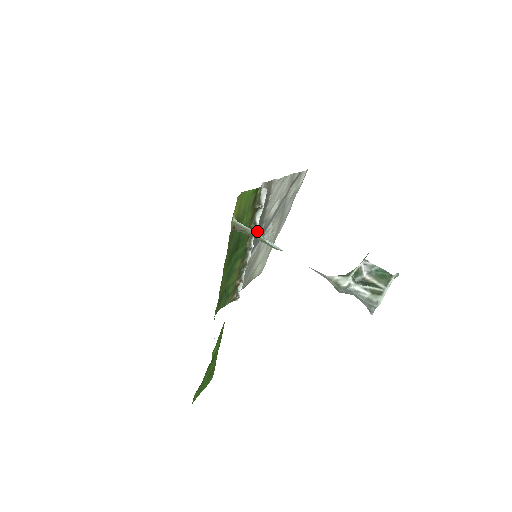
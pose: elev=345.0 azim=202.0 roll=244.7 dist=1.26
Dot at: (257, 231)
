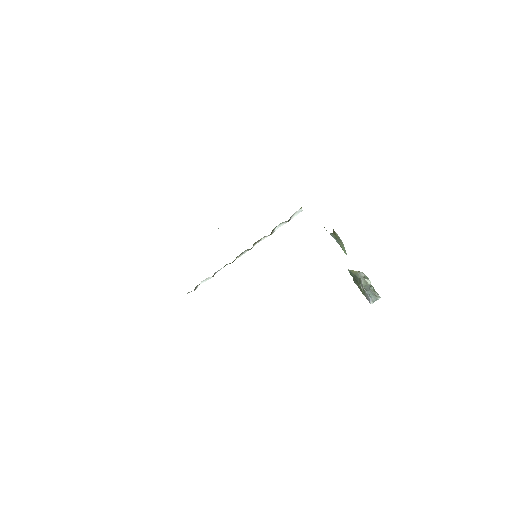
Dot at: occluded
